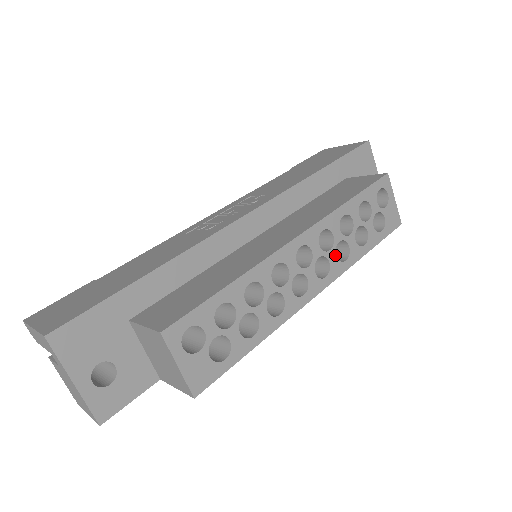
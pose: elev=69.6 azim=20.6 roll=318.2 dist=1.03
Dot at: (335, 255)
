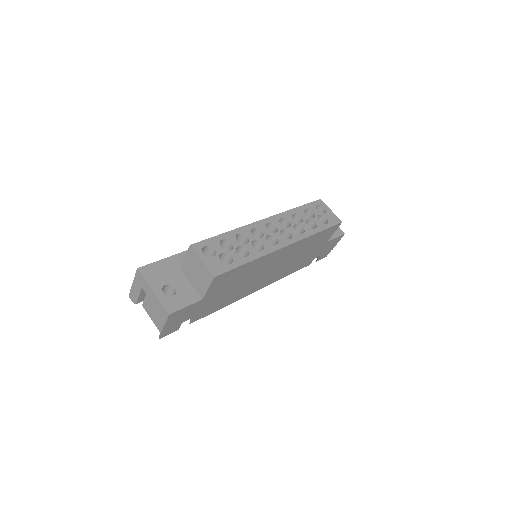
Dot at: (294, 230)
